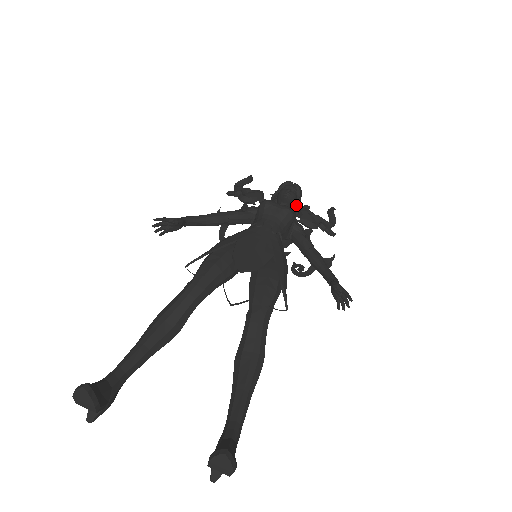
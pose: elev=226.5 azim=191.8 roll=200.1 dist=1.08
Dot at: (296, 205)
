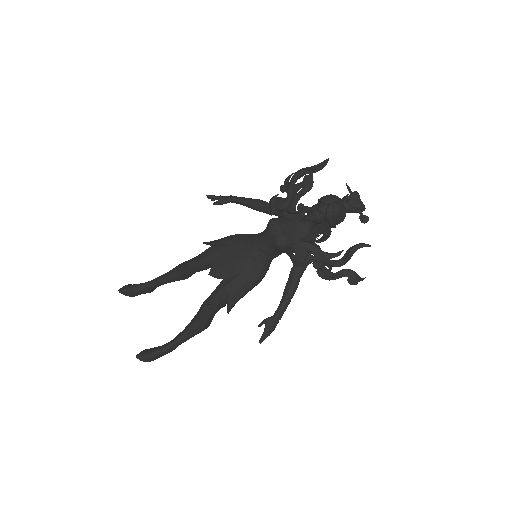
Dot at: (327, 223)
